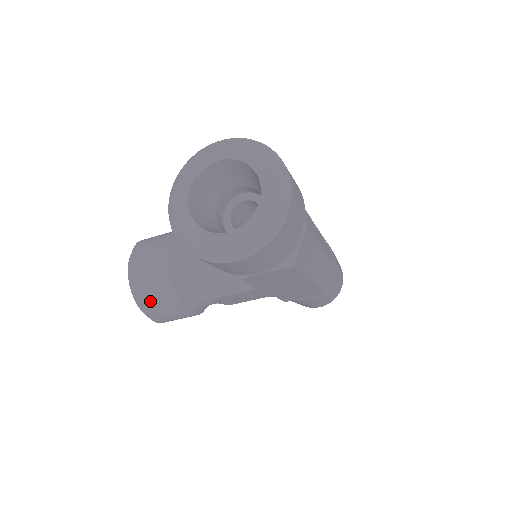
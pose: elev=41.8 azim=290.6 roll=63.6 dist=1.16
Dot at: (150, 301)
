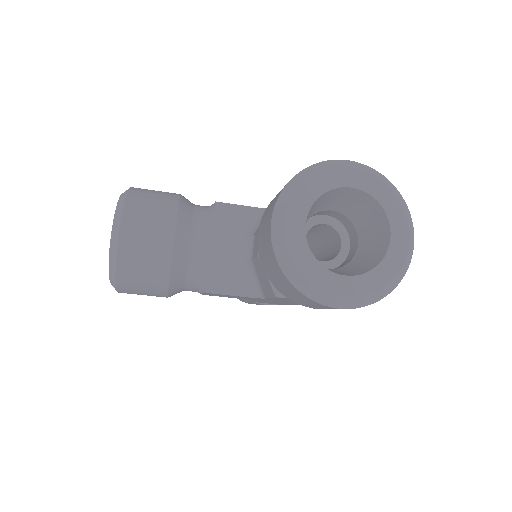
Dot at: (132, 272)
